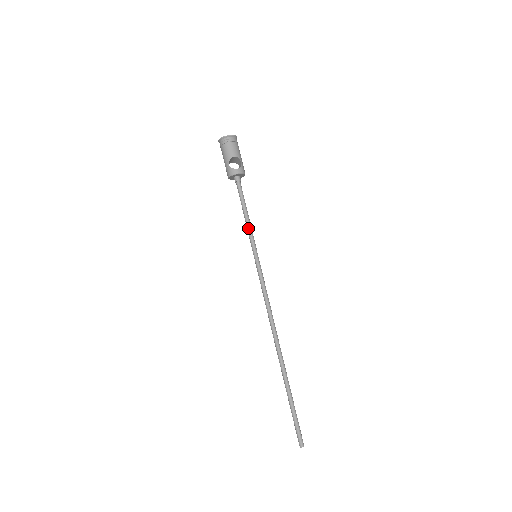
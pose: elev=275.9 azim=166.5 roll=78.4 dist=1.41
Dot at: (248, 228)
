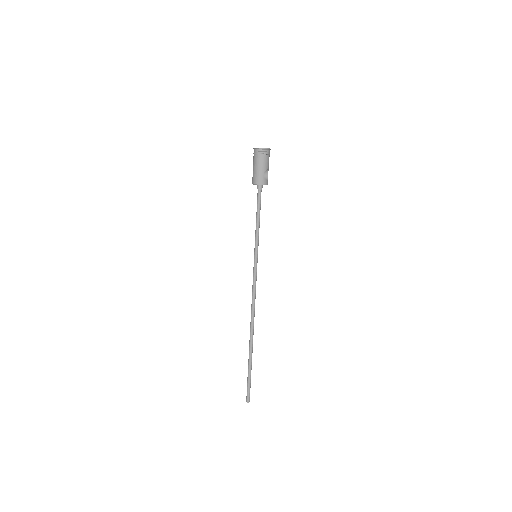
Dot at: (258, 232)
